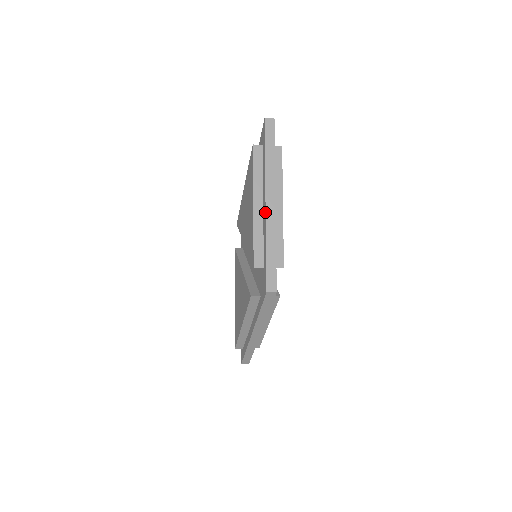
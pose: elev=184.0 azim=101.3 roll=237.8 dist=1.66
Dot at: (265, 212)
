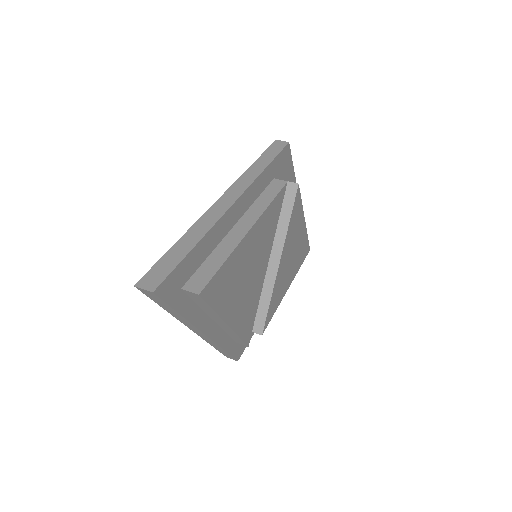
Dot at: (197, 334)
